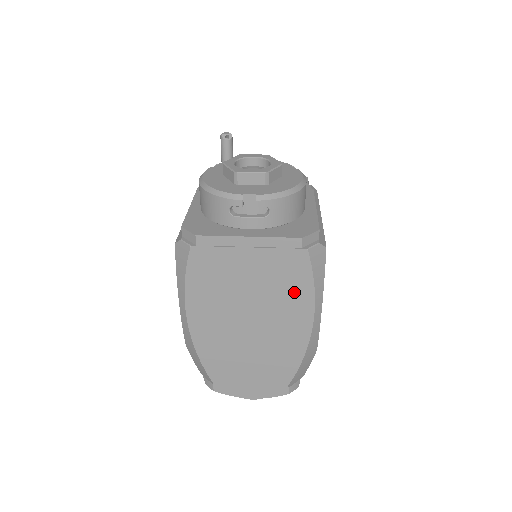
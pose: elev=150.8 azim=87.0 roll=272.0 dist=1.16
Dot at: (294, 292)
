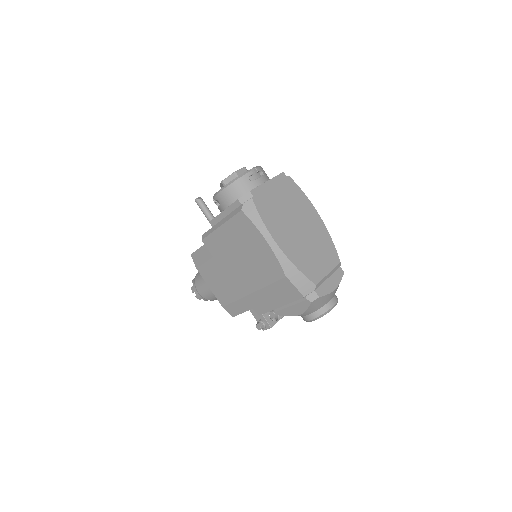
Dot at: (301, 201)
